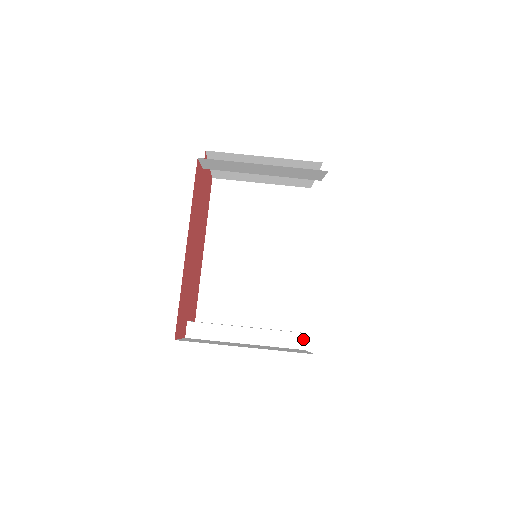
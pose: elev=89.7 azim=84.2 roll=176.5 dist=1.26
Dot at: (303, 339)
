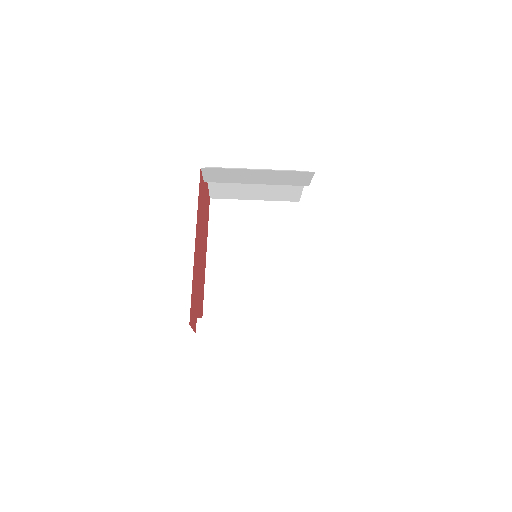
Dot at: (305, 327)
